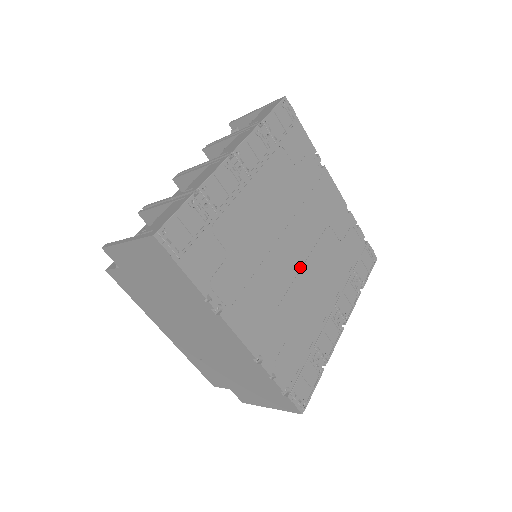
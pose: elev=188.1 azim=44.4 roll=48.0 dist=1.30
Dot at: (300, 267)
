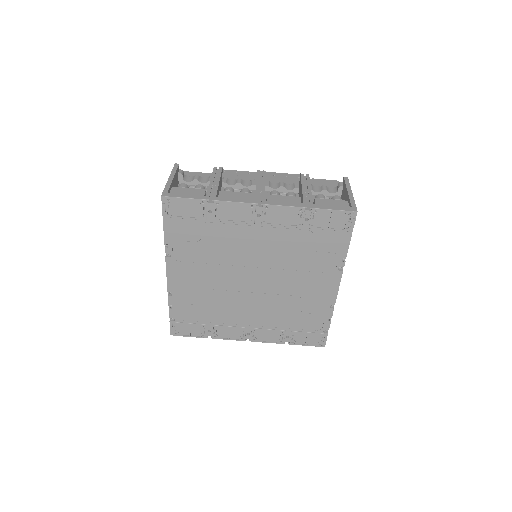
Dot at: (248, 291)
